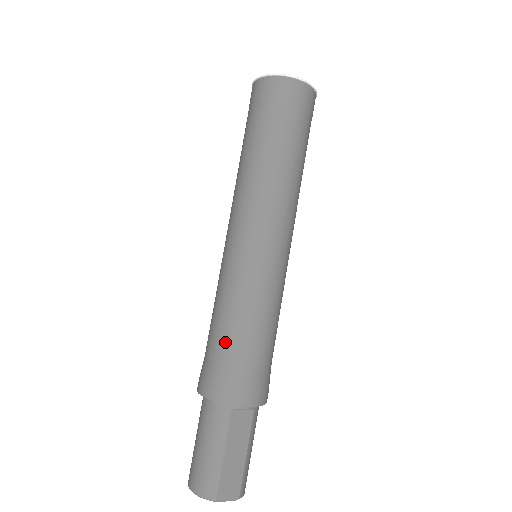
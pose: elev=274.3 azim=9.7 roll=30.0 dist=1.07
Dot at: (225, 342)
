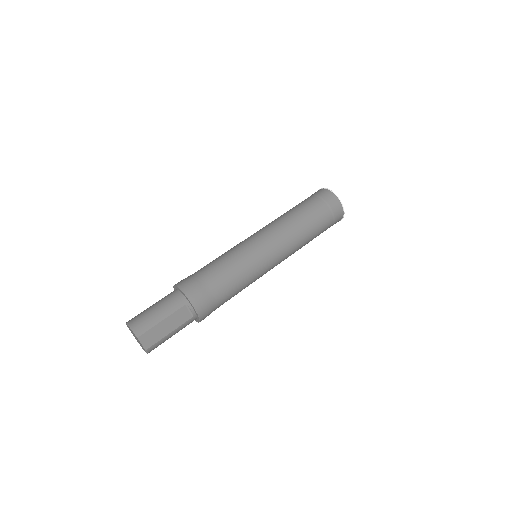
Dot at: (212, 273)
